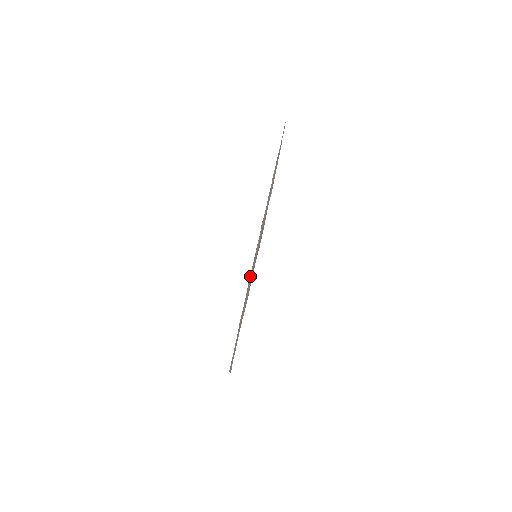
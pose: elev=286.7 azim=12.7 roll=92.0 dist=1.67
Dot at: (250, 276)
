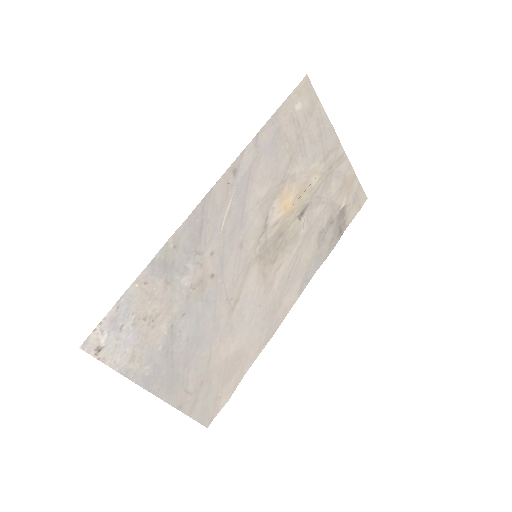
Dot at: (209, 263)
